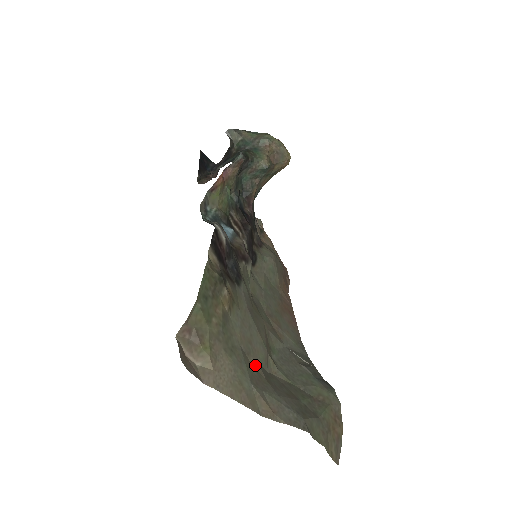
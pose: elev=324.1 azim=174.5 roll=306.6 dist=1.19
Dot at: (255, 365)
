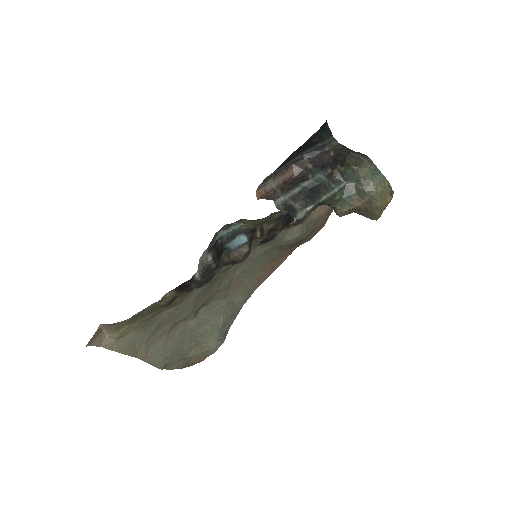
Dot at: (166, 326)
